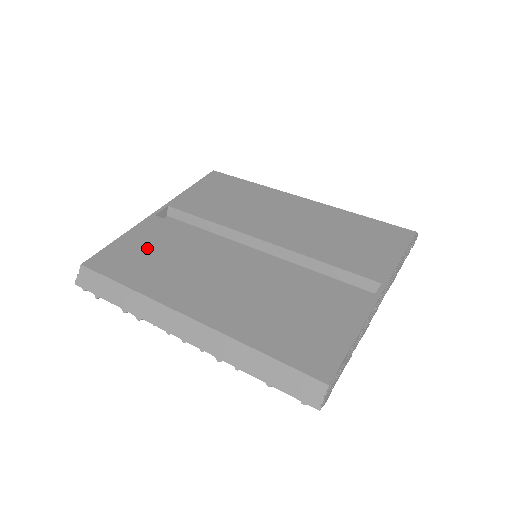
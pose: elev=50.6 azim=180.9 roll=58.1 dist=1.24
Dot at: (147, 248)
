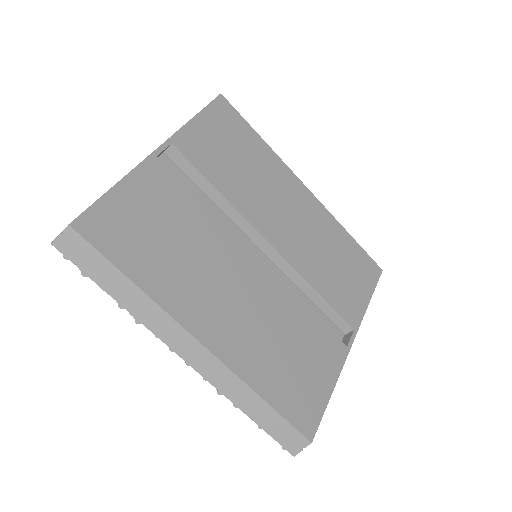
Dot at: (152, 218)
